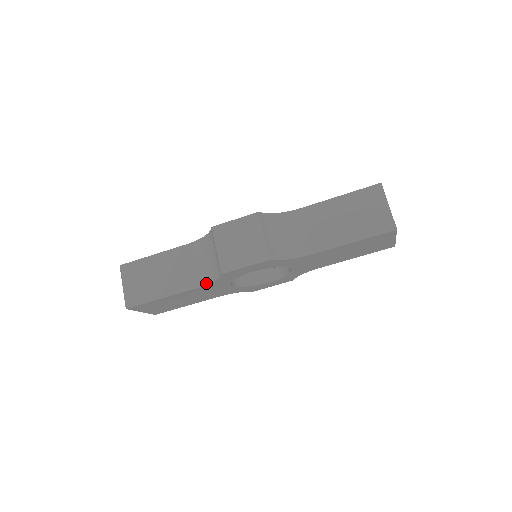
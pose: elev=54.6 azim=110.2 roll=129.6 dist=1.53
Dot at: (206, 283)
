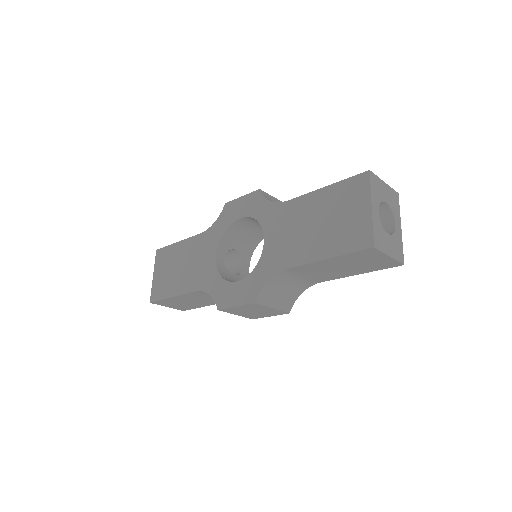
Dot at: occluded
